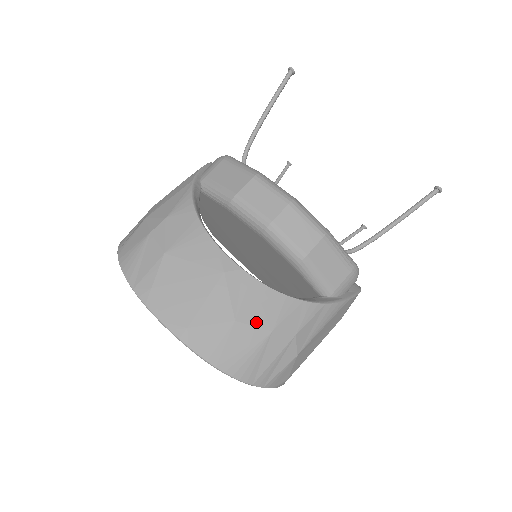
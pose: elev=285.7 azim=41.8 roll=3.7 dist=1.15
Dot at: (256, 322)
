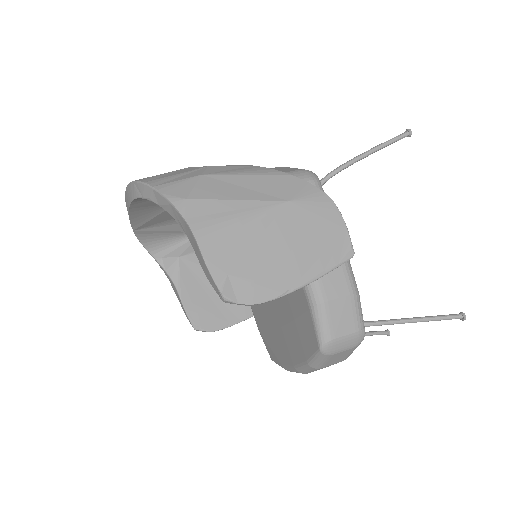
Dot at: occluded
